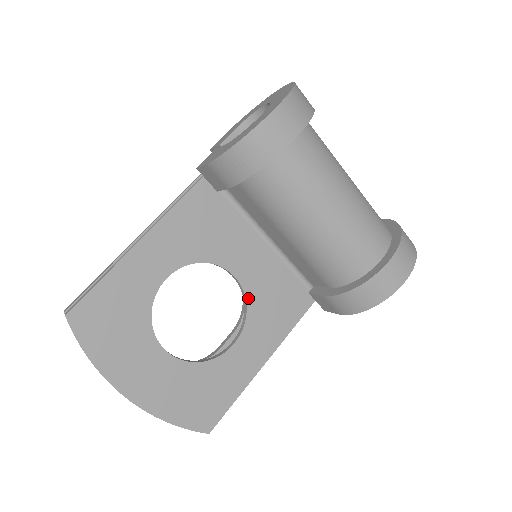
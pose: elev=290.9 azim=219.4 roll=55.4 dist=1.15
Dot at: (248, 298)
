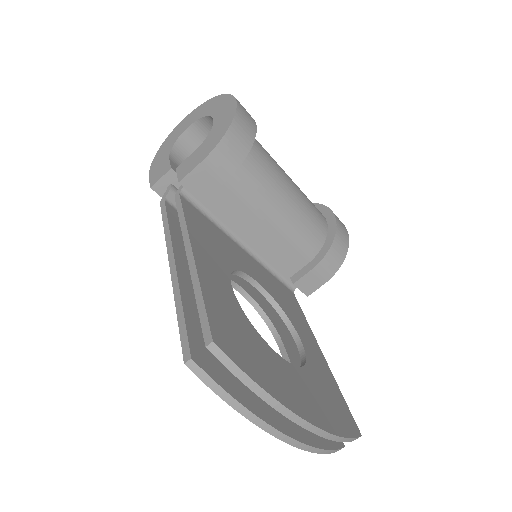
Dot at: (274, 299)
